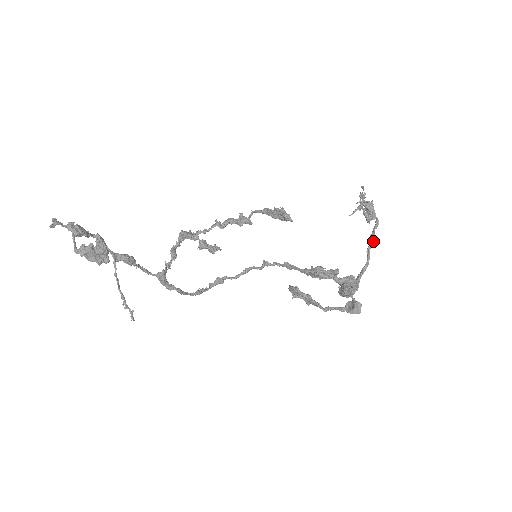
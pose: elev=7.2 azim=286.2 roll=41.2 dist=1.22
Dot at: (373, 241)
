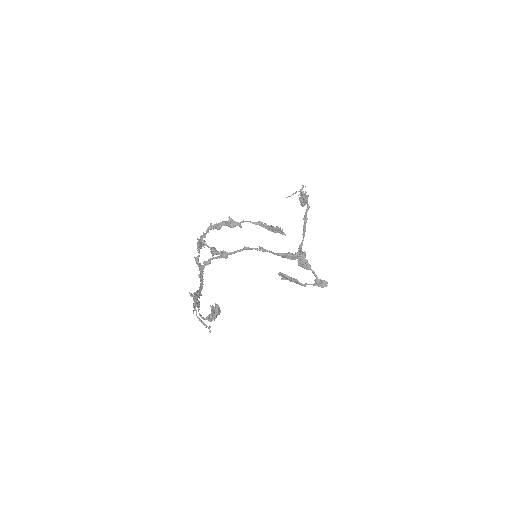
Dot at: occluded
